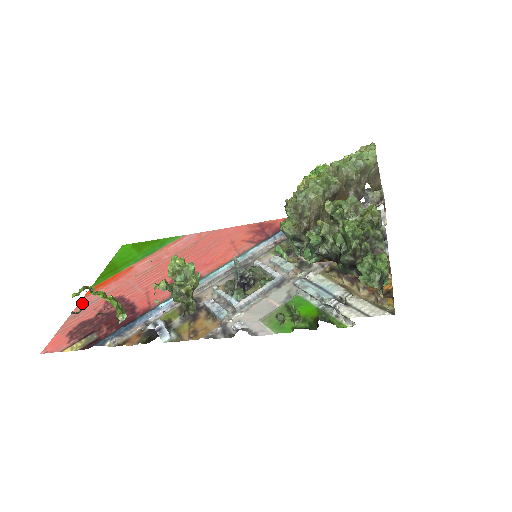
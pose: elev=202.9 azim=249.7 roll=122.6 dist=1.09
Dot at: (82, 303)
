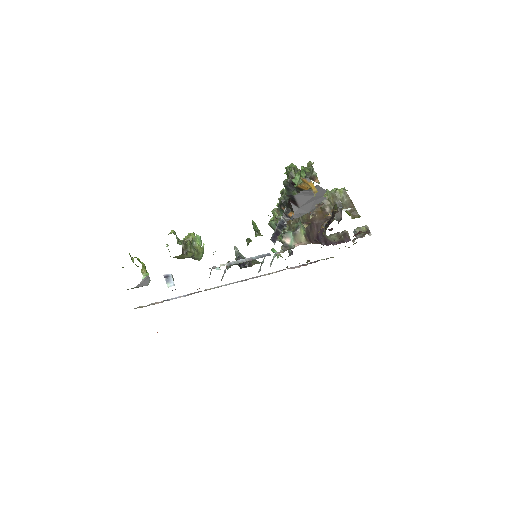
Dot at: occluded
